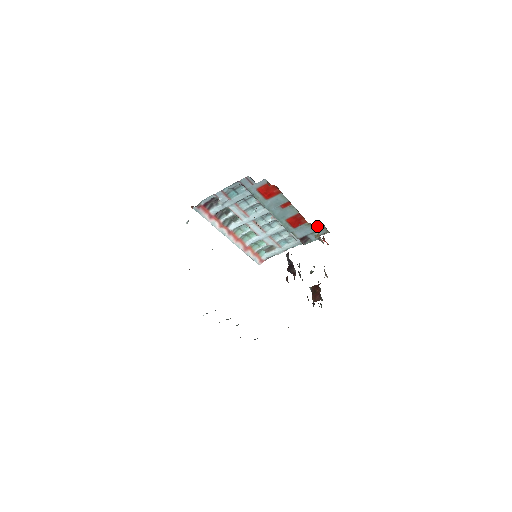
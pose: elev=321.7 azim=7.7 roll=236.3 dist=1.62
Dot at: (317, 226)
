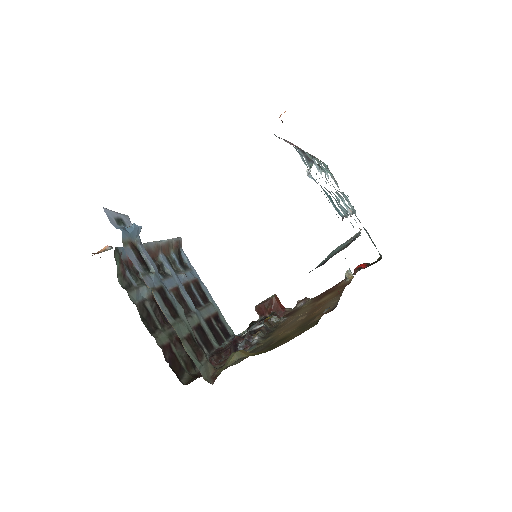
Dot at: occluded
